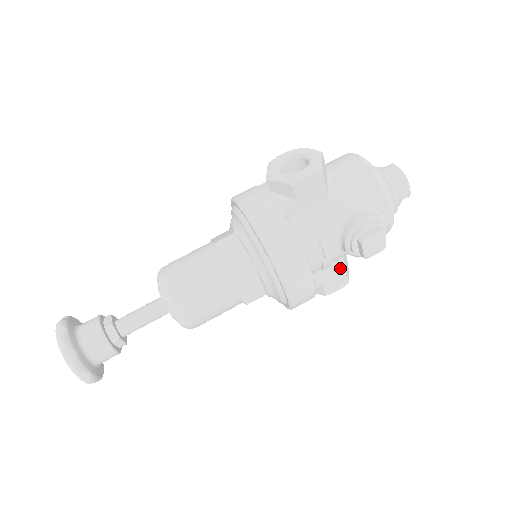
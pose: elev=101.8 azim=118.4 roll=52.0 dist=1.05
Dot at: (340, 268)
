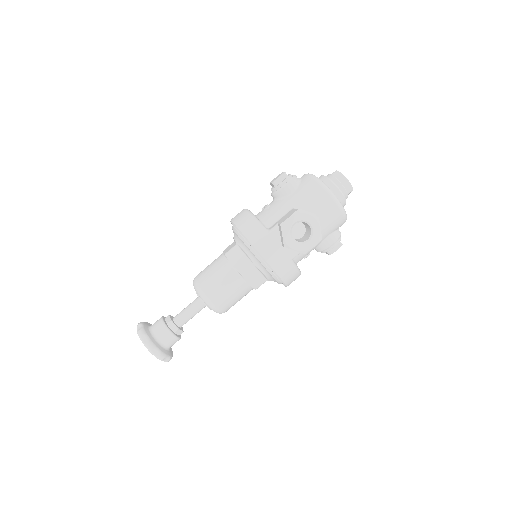
Dot at: occluded
